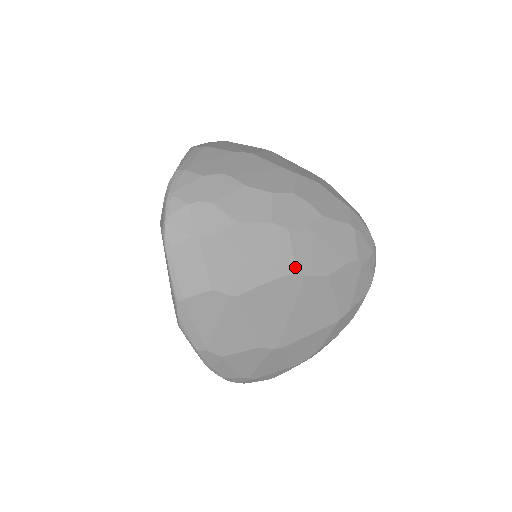
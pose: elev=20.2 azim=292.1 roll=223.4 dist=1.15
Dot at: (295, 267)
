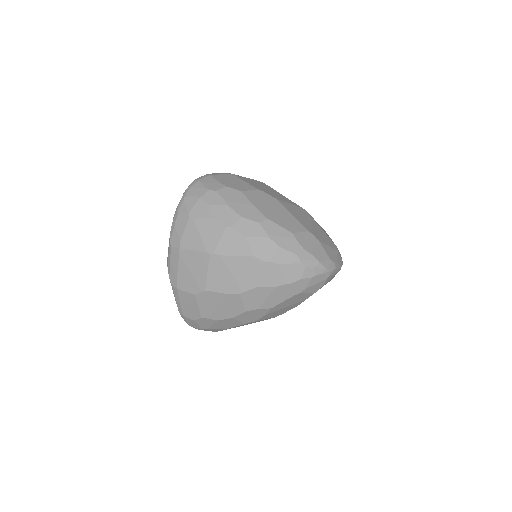
Dot at: occluded
